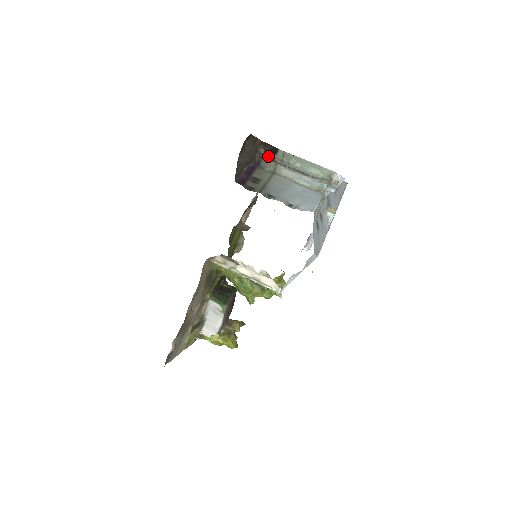
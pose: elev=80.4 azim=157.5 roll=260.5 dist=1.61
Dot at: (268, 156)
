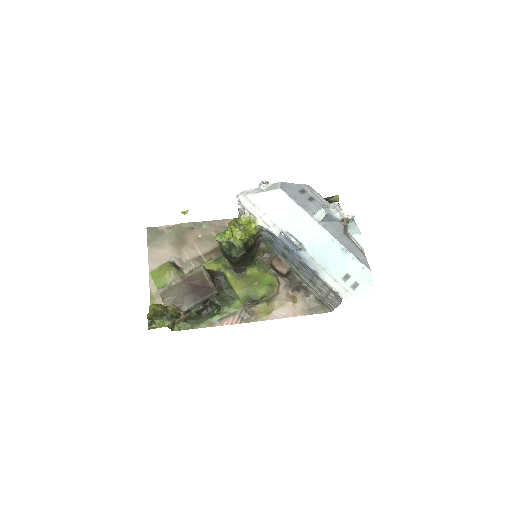
Dot at: occluded
